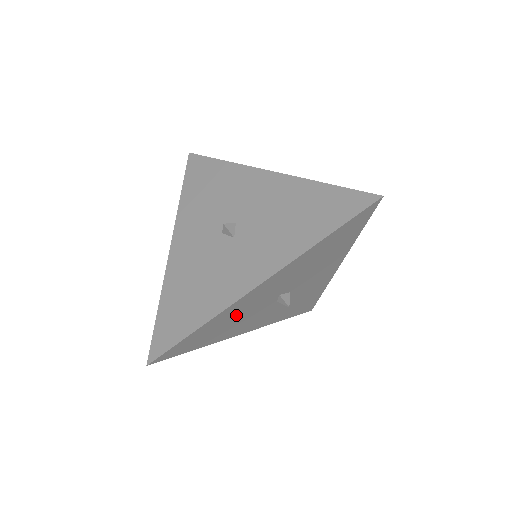
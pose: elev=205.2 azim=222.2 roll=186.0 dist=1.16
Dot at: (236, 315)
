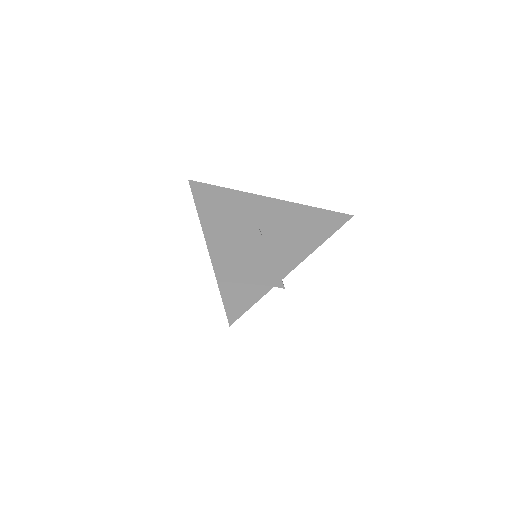
Dot at: occluded
